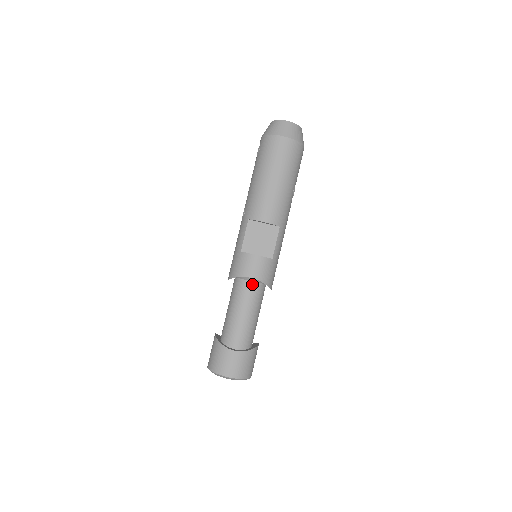
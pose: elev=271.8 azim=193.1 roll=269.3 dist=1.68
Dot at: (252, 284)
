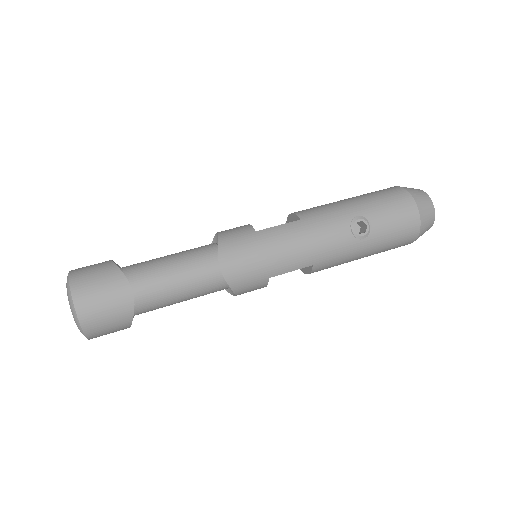
Dot at: (212, 244)
